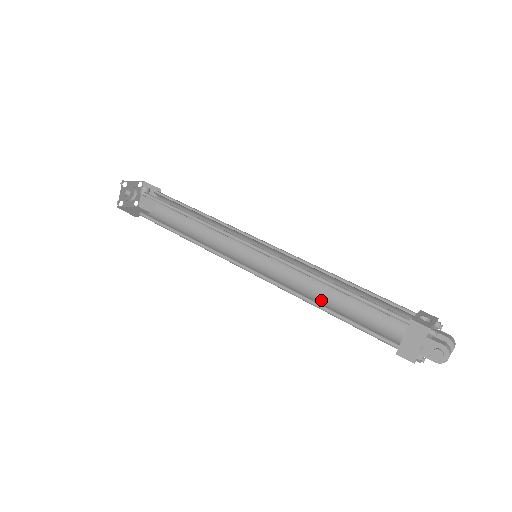
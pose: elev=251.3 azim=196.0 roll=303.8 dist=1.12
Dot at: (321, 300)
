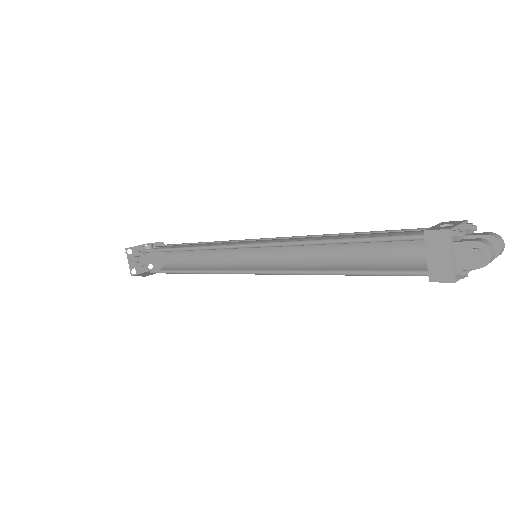
Dot at: (335, 268)
